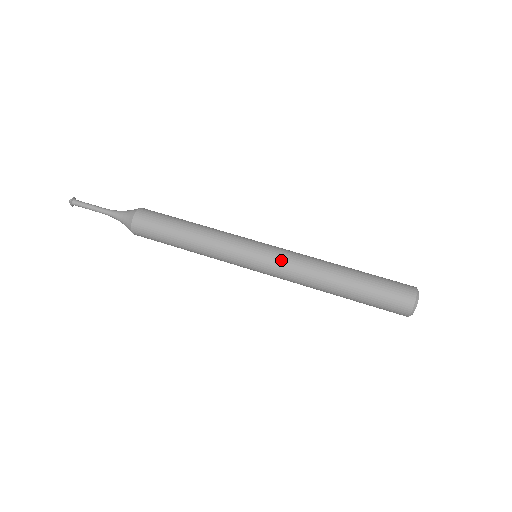
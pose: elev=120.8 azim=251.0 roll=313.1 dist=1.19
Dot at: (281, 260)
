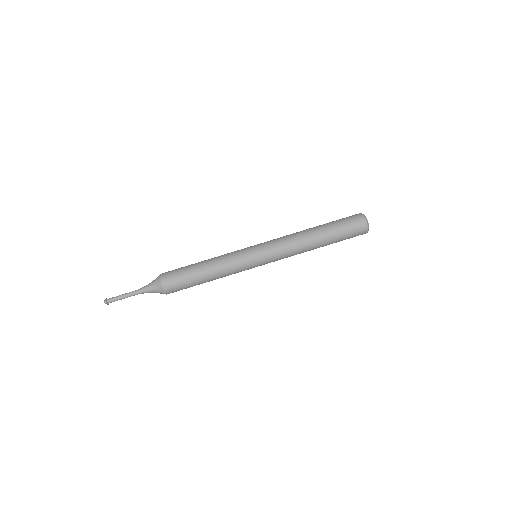
Dot at: (276, 251)
